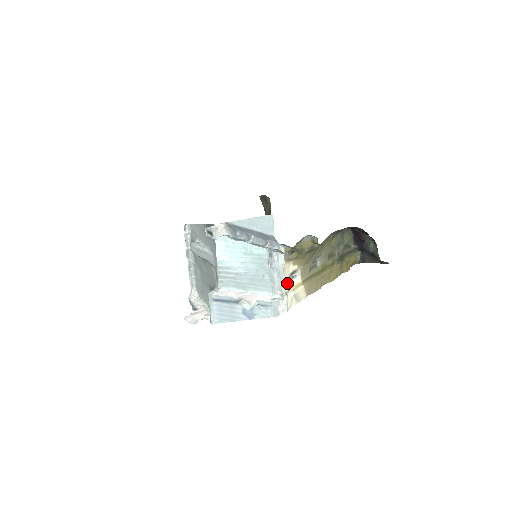
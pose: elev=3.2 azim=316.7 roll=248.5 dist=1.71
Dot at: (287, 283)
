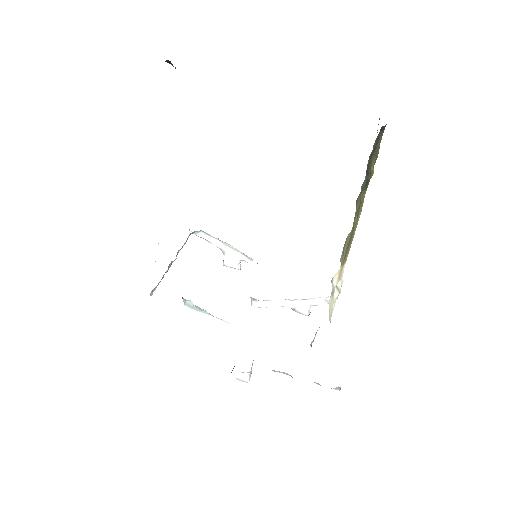
Dot at: (333, 296)
